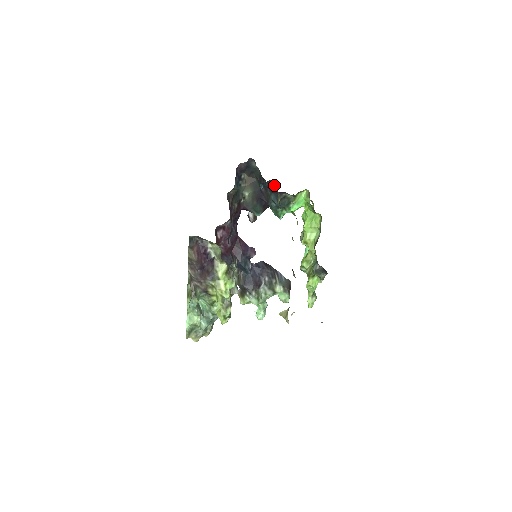
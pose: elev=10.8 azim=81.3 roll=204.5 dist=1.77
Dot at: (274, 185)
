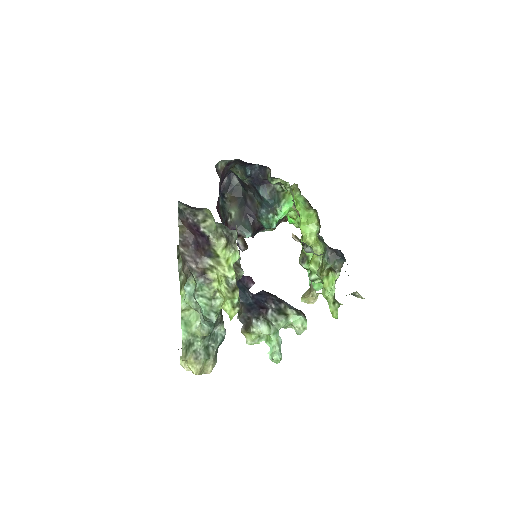
Dot at: (261, 167)
